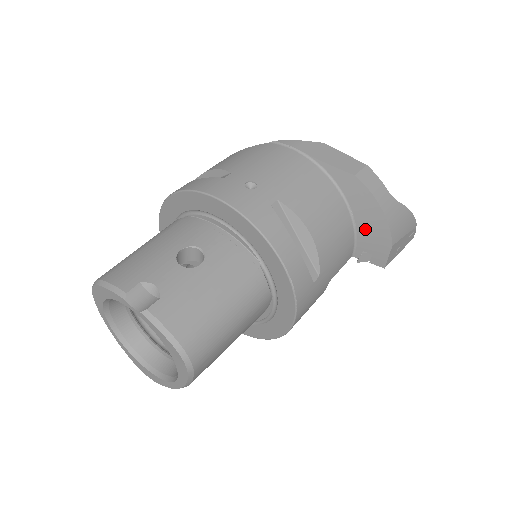
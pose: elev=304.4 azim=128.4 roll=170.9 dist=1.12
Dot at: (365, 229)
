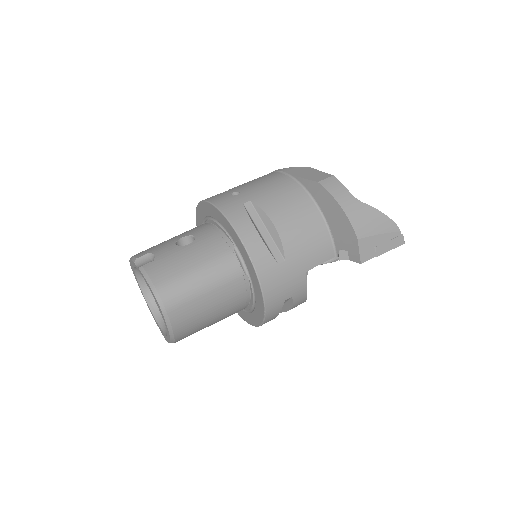
Dot at: (335, 227)
